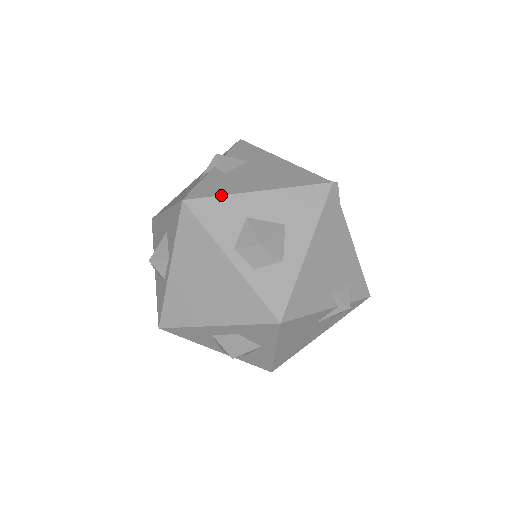
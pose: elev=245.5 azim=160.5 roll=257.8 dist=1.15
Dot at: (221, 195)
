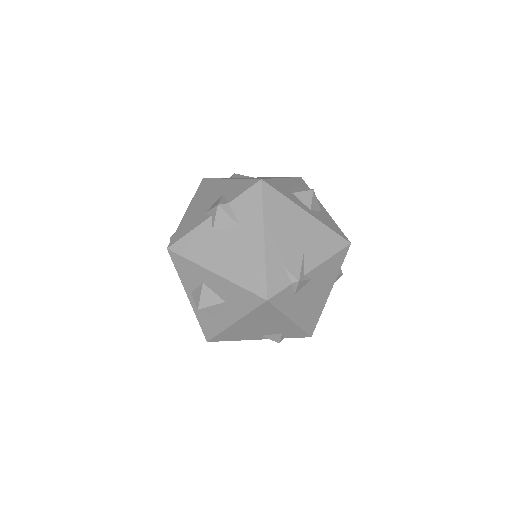
Dot at: (190, 260)
